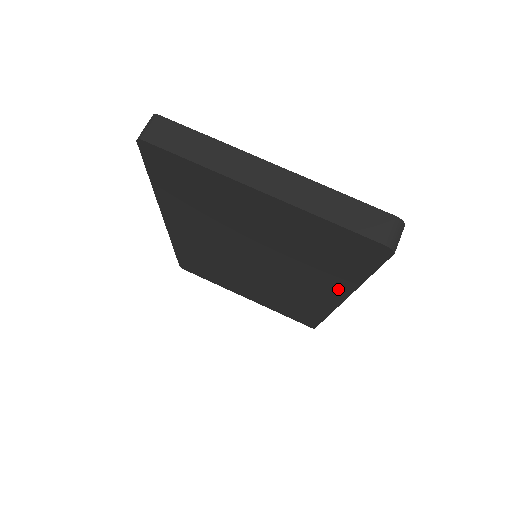
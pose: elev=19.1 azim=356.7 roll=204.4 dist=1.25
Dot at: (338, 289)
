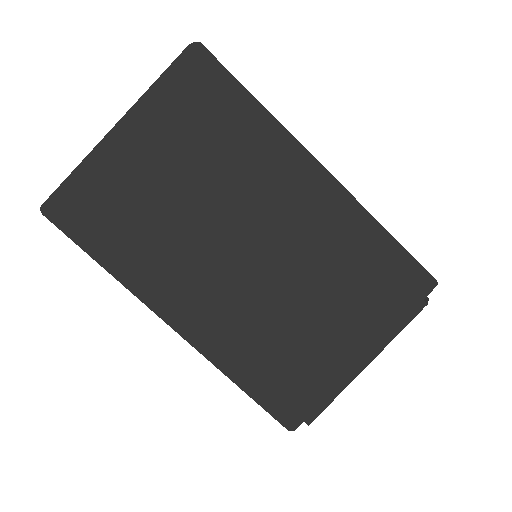
Dot at: (288, 151)
